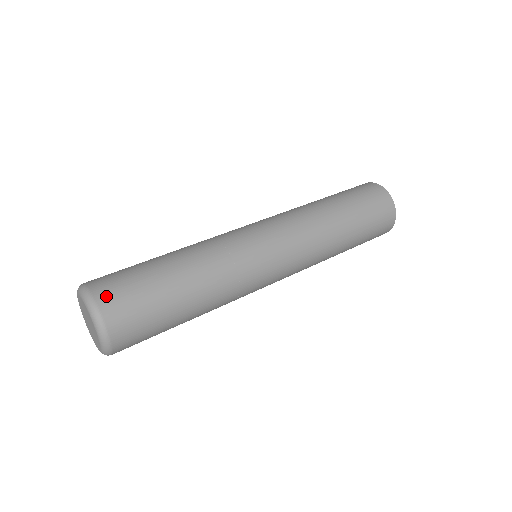
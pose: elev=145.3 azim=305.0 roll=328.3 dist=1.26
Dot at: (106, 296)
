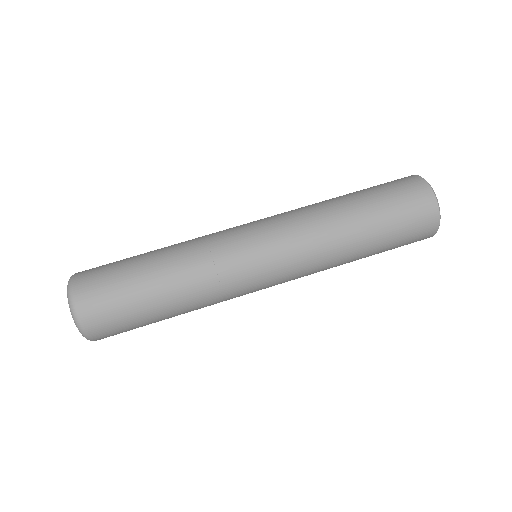
Dot at: (90, 316)
